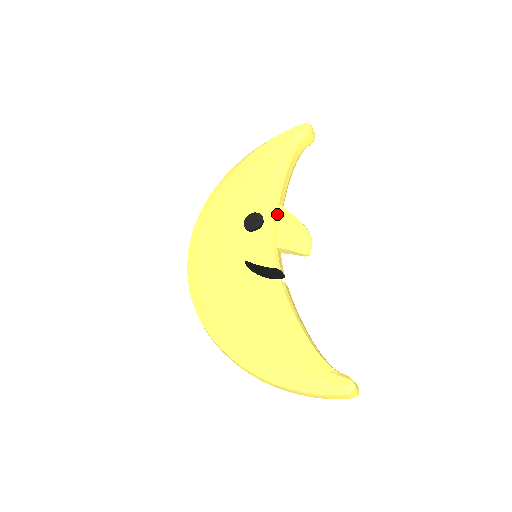
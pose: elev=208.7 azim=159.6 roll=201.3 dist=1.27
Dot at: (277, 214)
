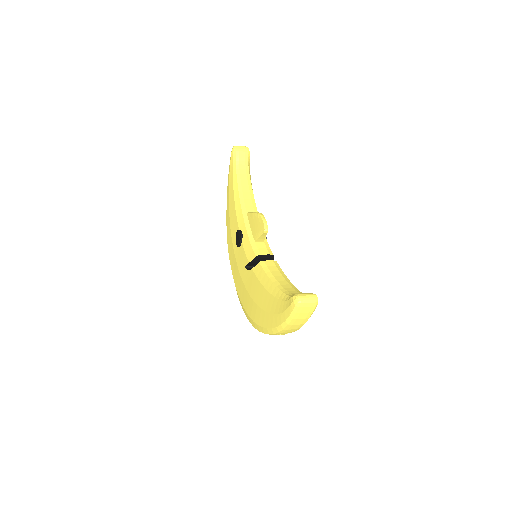
Dot at: (248, 220)
